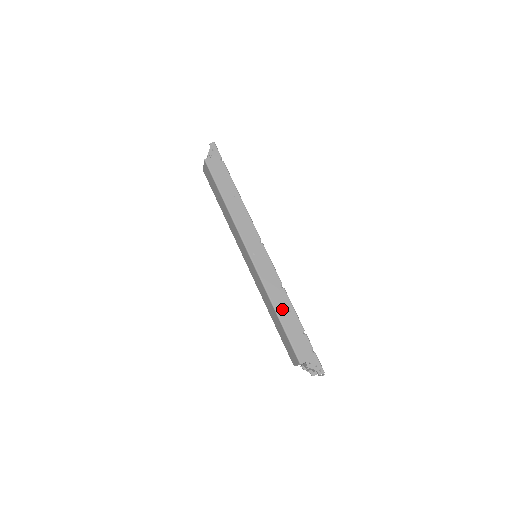
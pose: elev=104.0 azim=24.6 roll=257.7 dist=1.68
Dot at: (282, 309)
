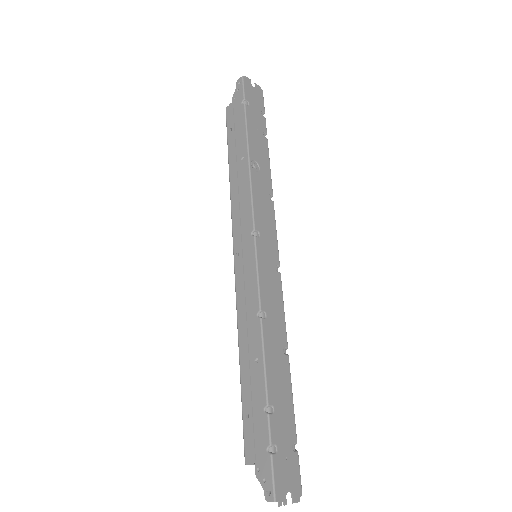
Dot at: (247, 355)
